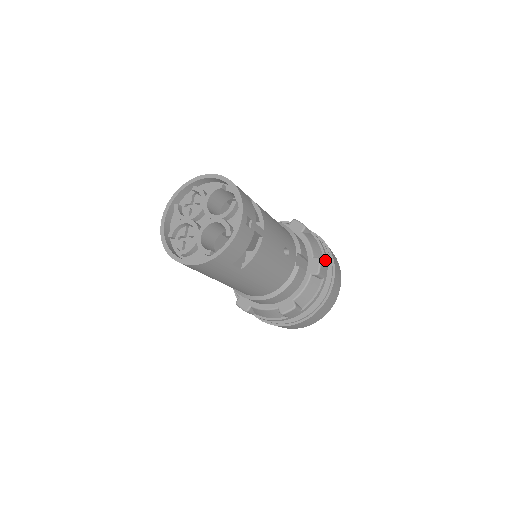
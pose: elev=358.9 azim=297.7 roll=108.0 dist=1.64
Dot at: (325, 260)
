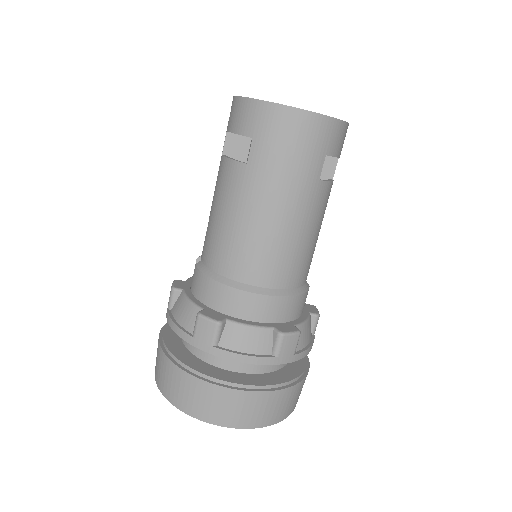
Dot at: occluded
